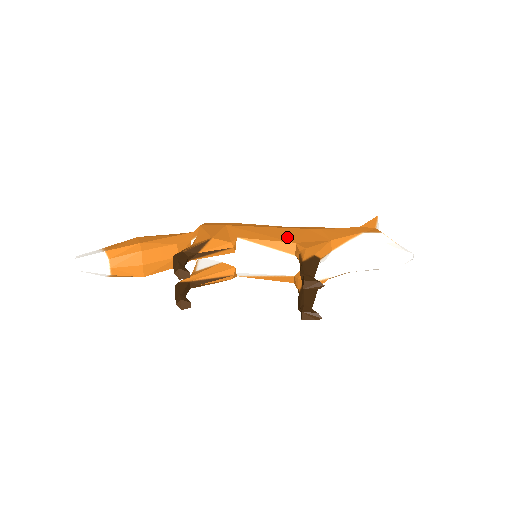
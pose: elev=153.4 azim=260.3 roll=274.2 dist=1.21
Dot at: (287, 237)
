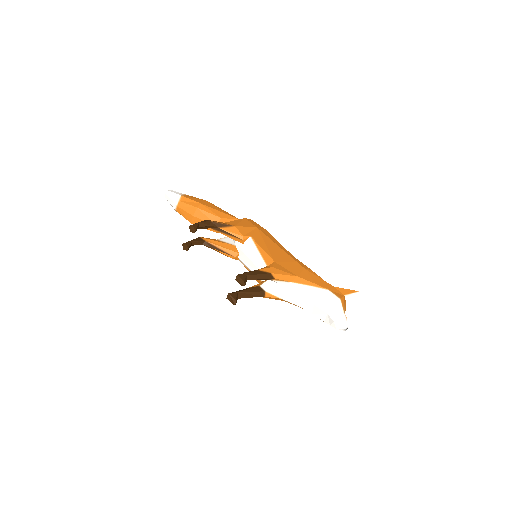
Dot at: (276, 256)
